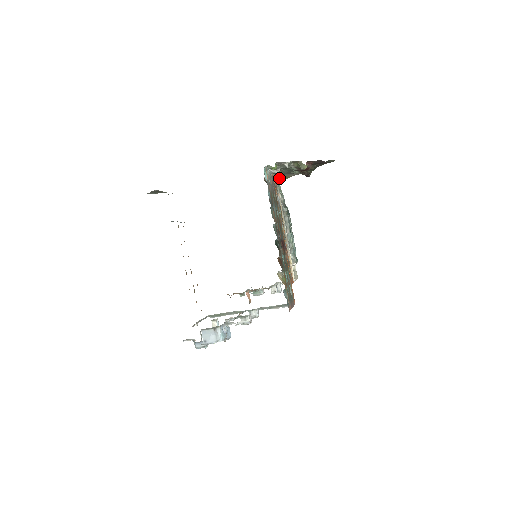
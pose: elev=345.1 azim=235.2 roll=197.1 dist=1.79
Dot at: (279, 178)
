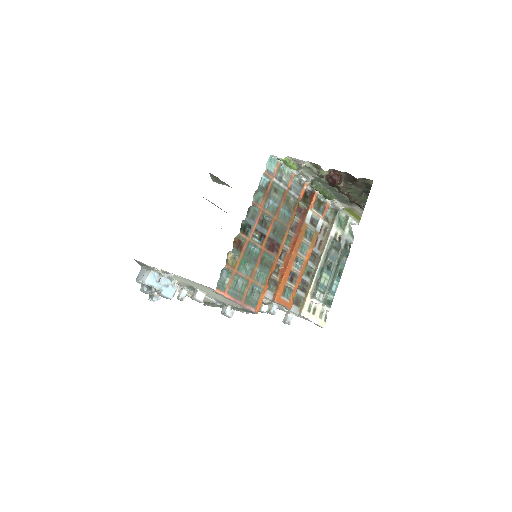
Dot at: (339, 207)
